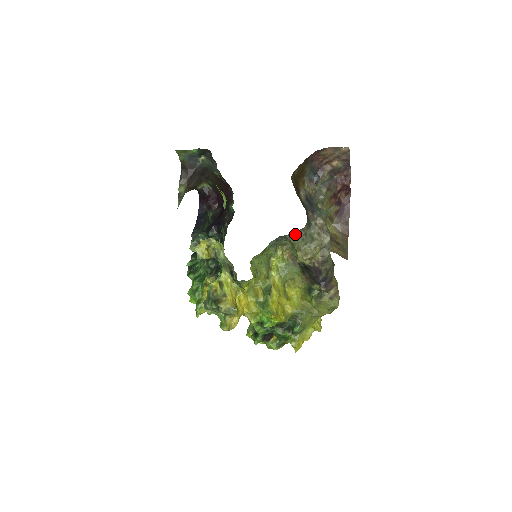
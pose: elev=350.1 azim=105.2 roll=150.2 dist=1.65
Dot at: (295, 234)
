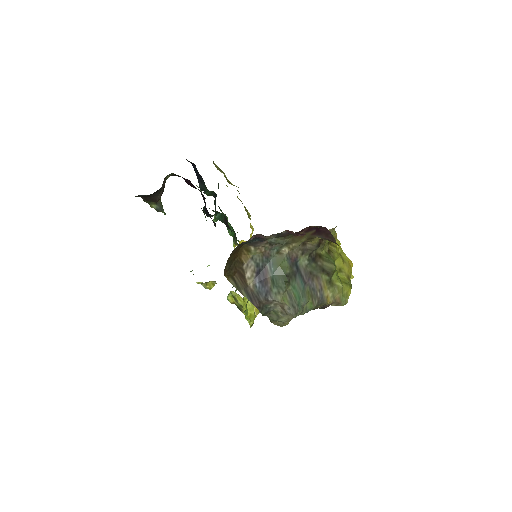
Dot at: occluded
